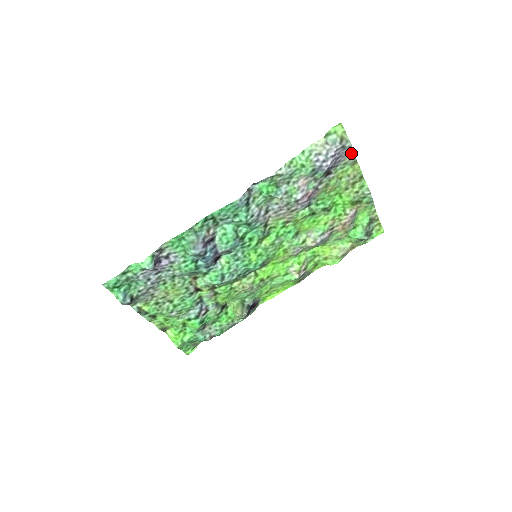
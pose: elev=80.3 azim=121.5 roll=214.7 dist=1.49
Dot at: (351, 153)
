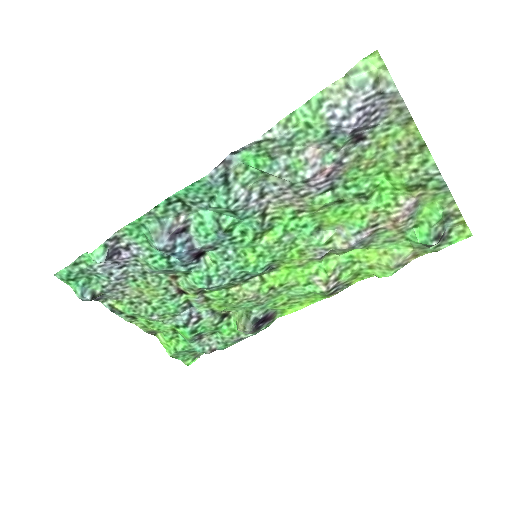
Dot at: (399, 104)
